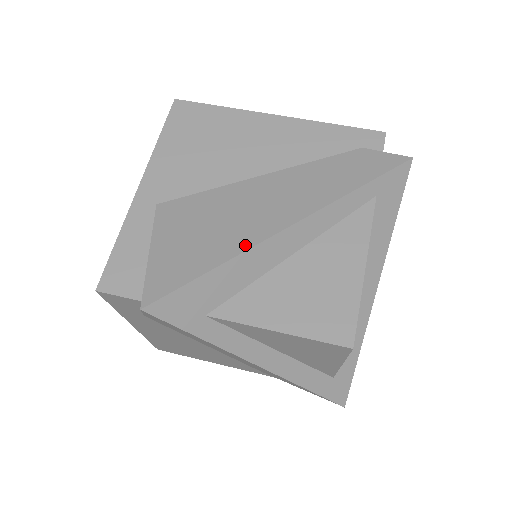
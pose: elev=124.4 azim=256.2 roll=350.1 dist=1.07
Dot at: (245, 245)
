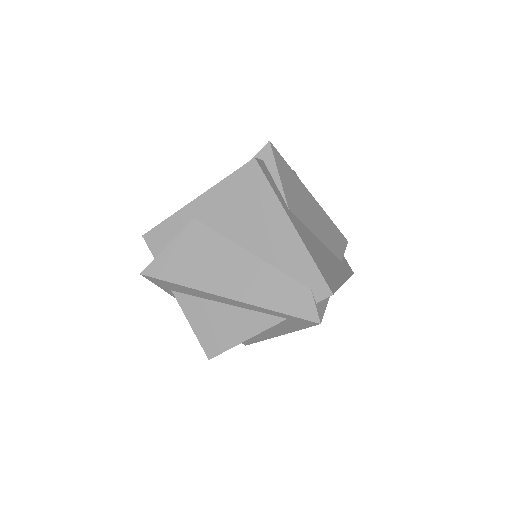
Dot at: (200, 287)
